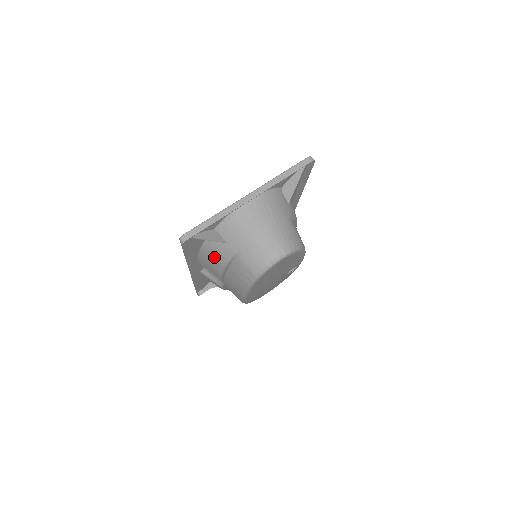
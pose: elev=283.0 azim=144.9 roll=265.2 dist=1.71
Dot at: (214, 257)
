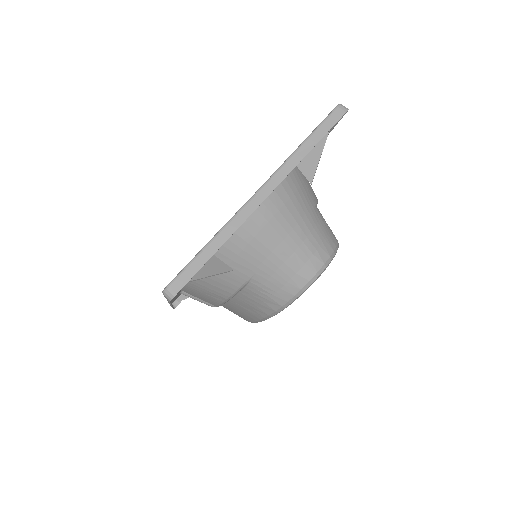
Dot at: (211, 288)
